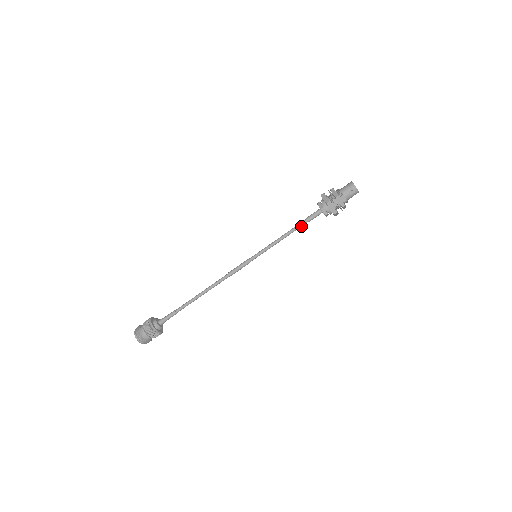
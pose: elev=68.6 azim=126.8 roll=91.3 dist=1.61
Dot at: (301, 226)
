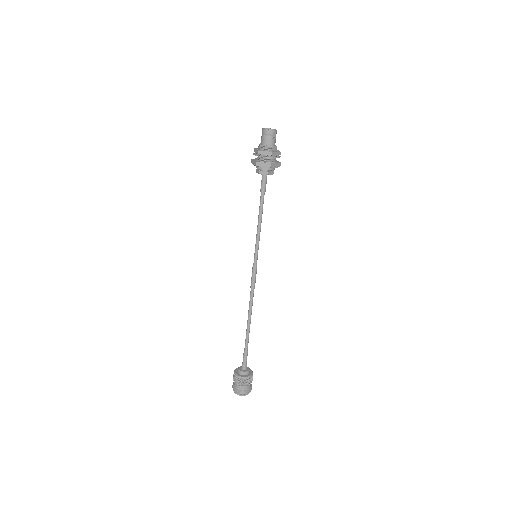
Dot at: (263, 201)
